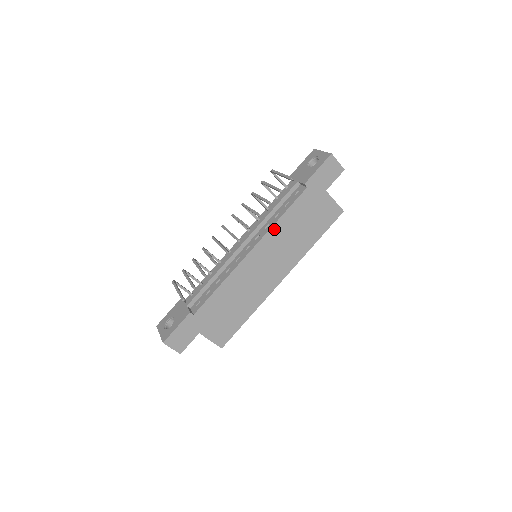
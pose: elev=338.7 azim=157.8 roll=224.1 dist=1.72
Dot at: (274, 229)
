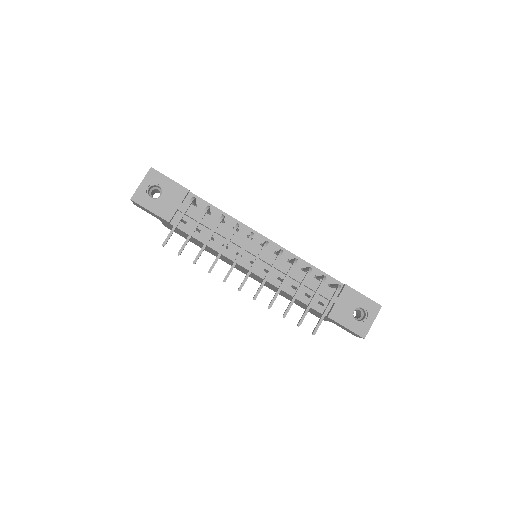
Dot at: occluded
